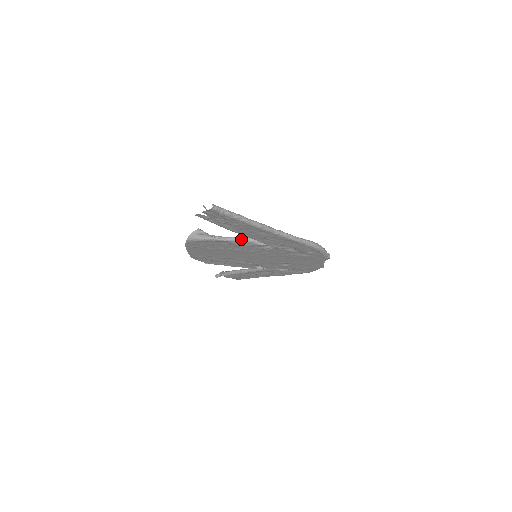
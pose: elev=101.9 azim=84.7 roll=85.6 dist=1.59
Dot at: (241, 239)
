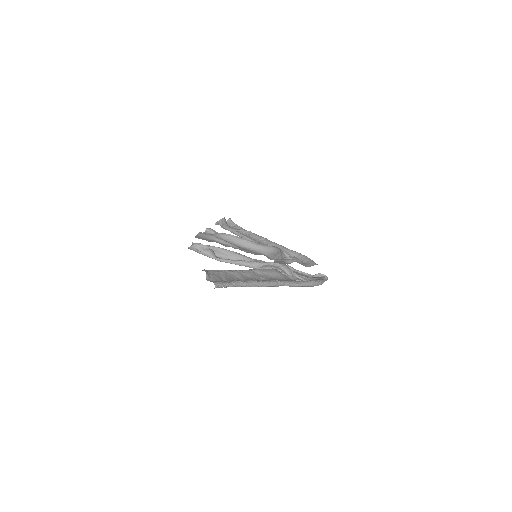
Dot at: (242, 264)
